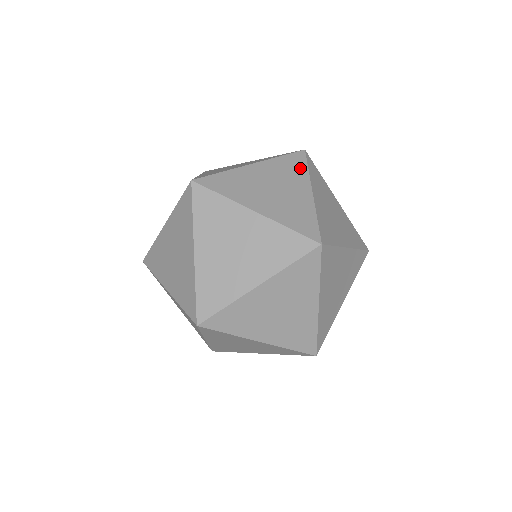
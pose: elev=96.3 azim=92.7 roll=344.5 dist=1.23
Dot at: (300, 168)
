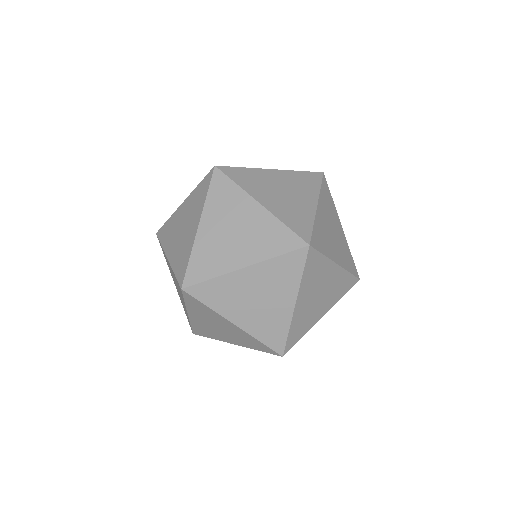
Dot at: (313, 184)
